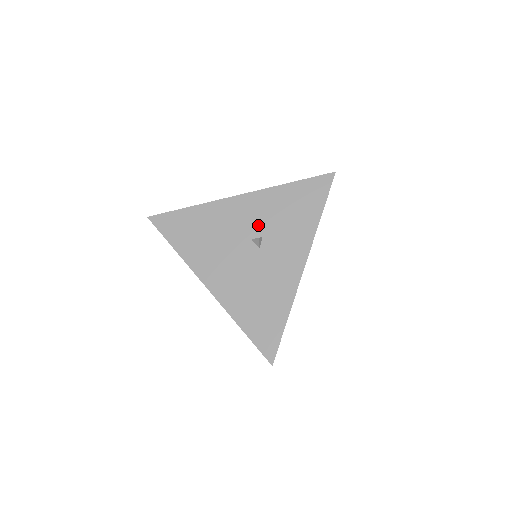
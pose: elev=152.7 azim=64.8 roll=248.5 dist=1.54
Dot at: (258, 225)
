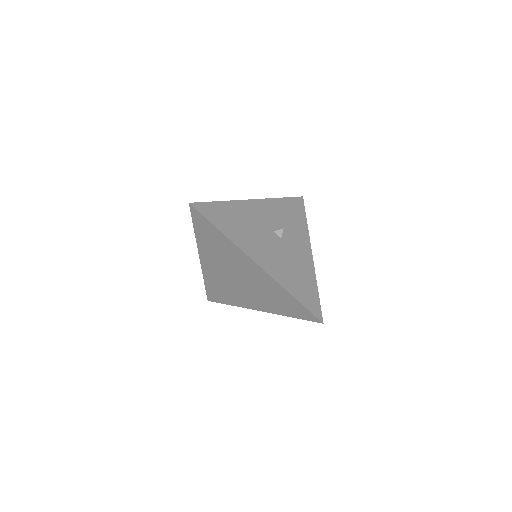
Dot at: (274, 222)
